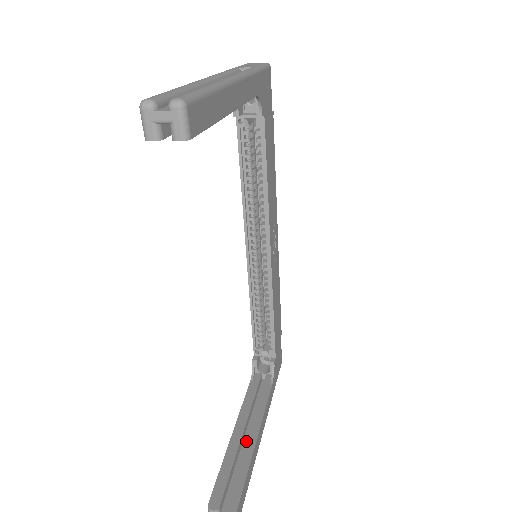
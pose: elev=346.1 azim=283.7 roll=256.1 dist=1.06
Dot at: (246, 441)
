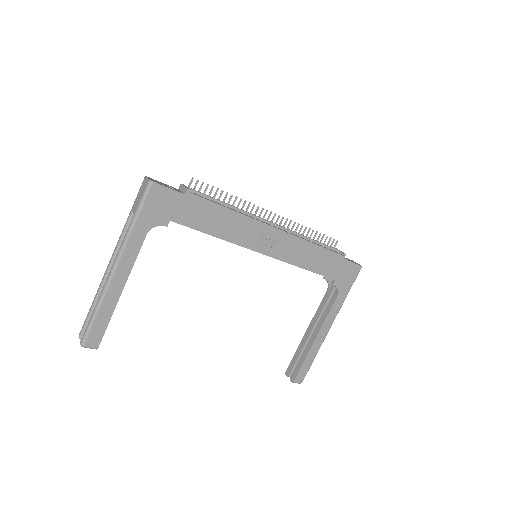
Dot at: (310, 340)
